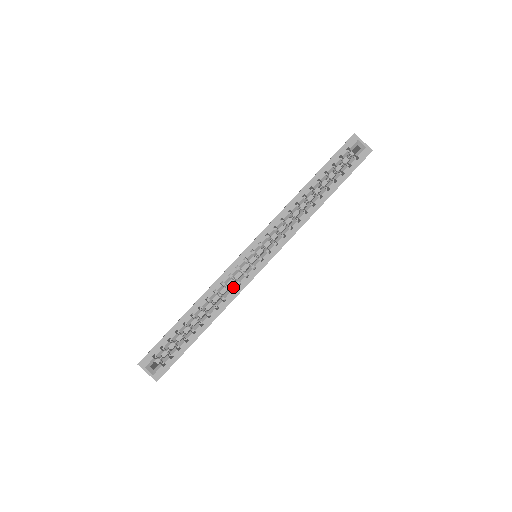
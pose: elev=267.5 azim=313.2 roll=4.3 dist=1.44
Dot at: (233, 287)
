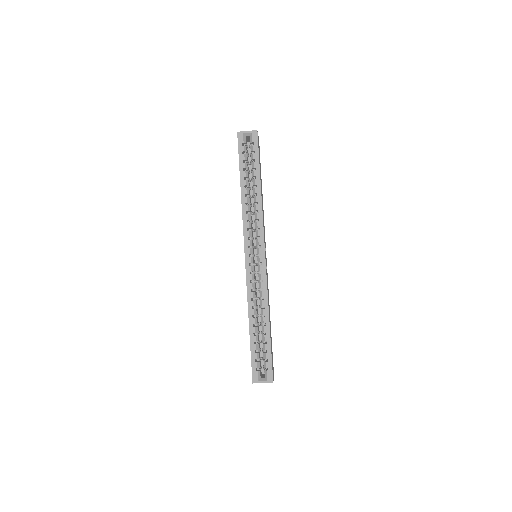
Dot at: (260, 286)
